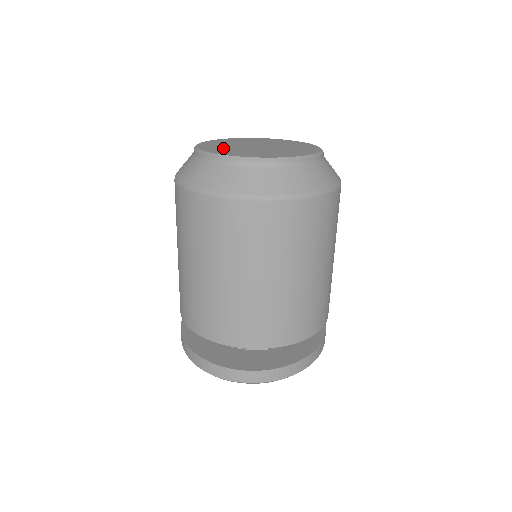
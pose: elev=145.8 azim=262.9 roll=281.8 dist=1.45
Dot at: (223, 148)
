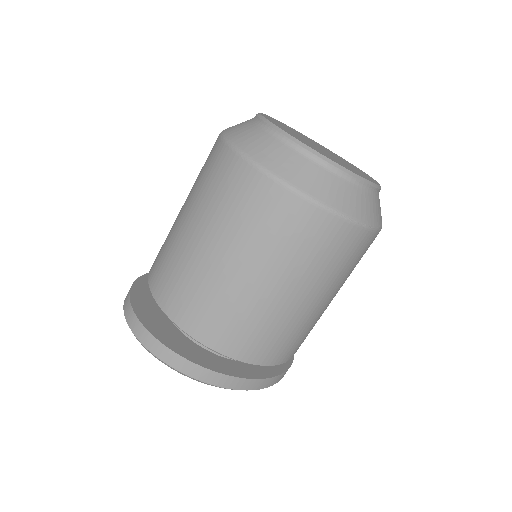
Dot at: (285, 126)
